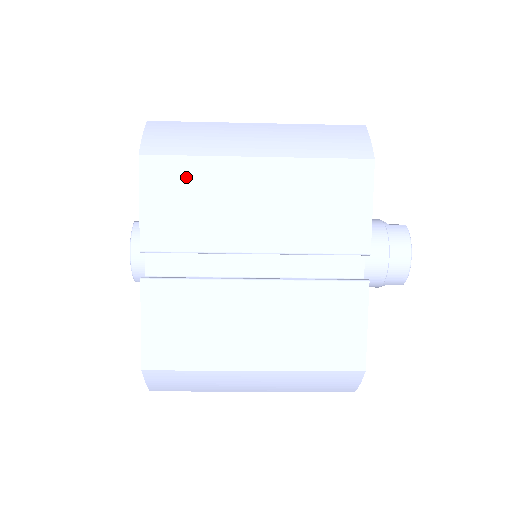
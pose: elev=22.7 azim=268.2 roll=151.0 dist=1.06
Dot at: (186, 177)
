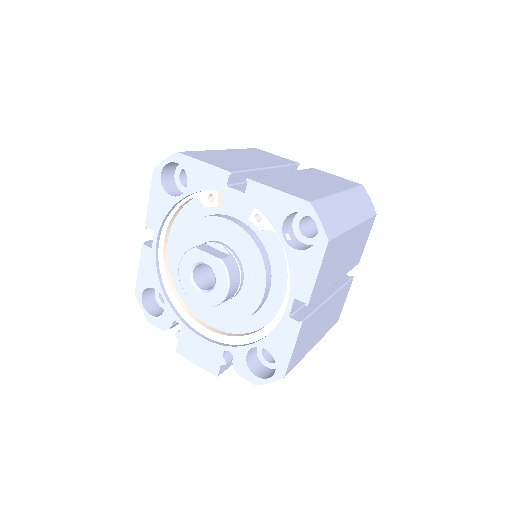
Dot at: (336, 249)
